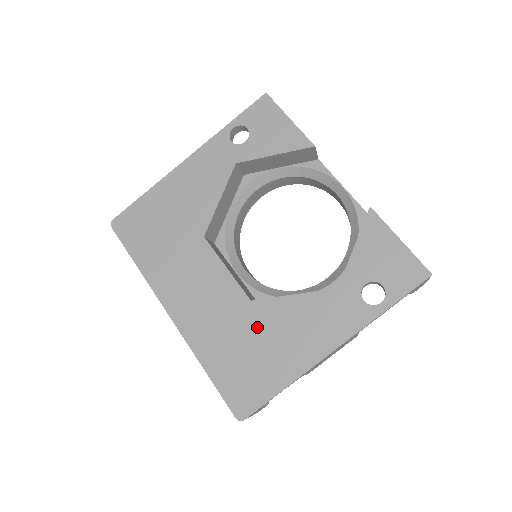
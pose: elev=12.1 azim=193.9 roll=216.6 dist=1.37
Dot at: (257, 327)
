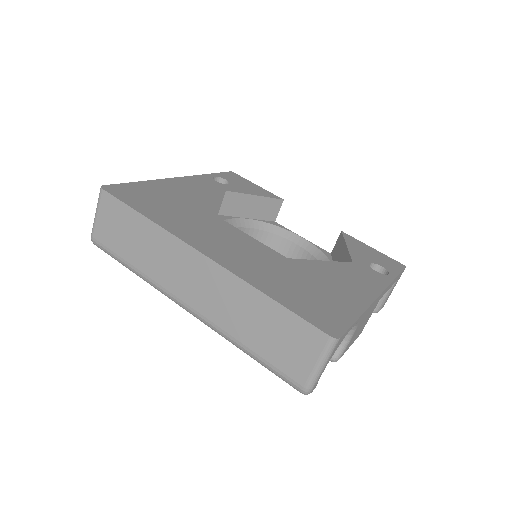
Dot at: (305, 274)
